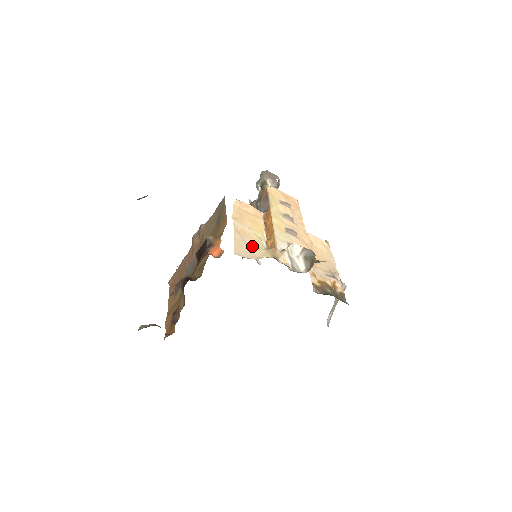
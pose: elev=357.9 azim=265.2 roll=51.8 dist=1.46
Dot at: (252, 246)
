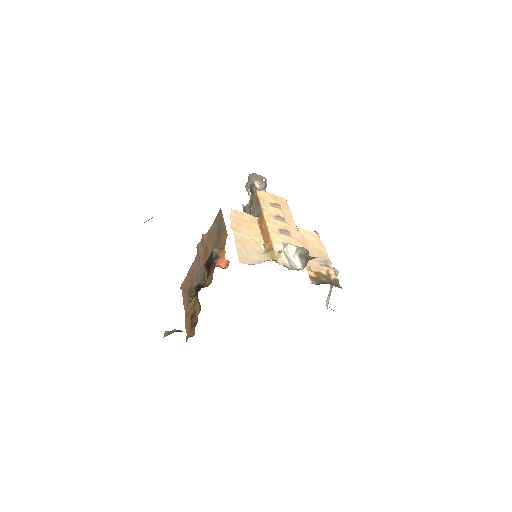
Dot at: (253, 252)
